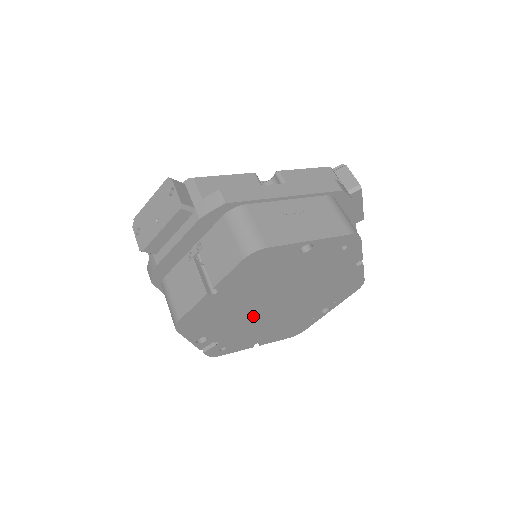
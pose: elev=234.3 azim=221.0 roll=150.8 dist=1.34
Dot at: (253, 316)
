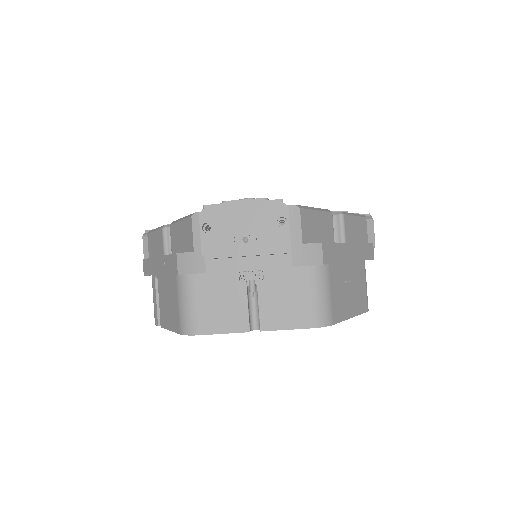
Dot at: occluded
